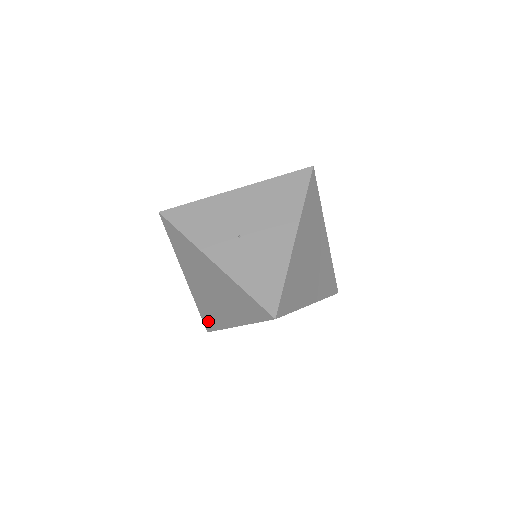
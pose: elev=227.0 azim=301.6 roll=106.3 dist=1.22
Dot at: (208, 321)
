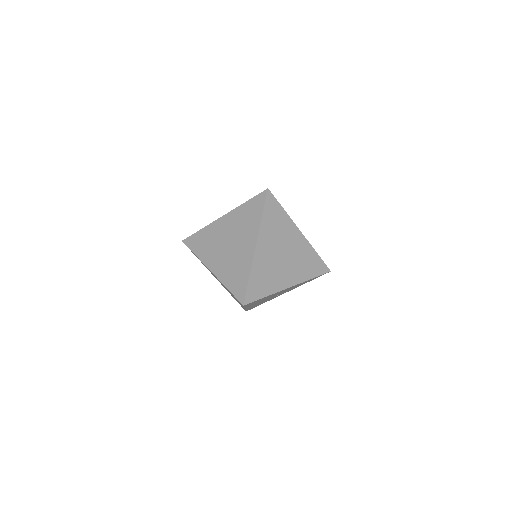
Dot at: (239, 287)
